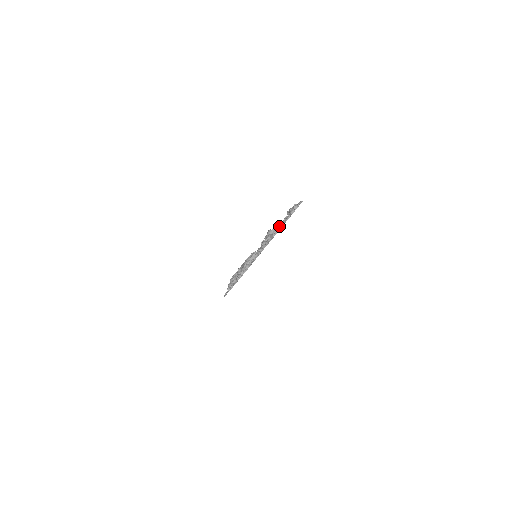
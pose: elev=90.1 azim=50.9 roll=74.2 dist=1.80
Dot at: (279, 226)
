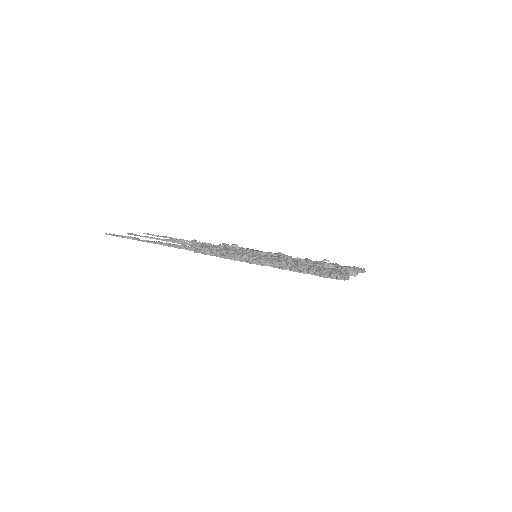
Dot at: occluded
